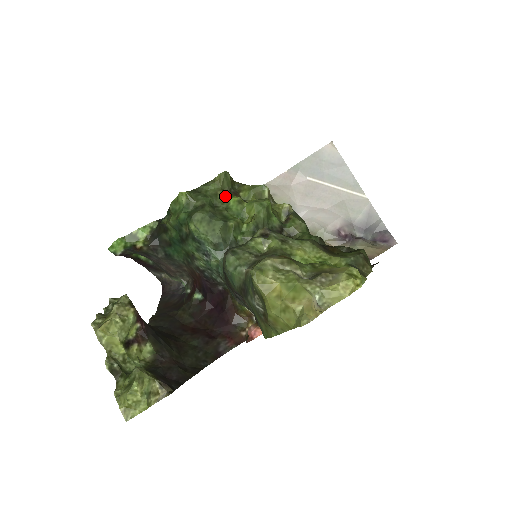
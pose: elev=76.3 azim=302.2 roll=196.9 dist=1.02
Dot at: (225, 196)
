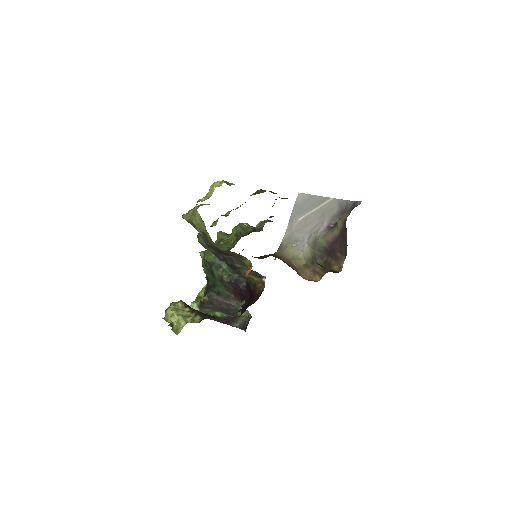
Dot at: occluded
